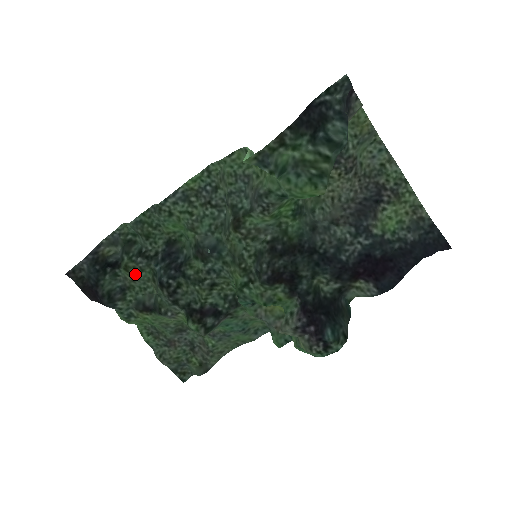
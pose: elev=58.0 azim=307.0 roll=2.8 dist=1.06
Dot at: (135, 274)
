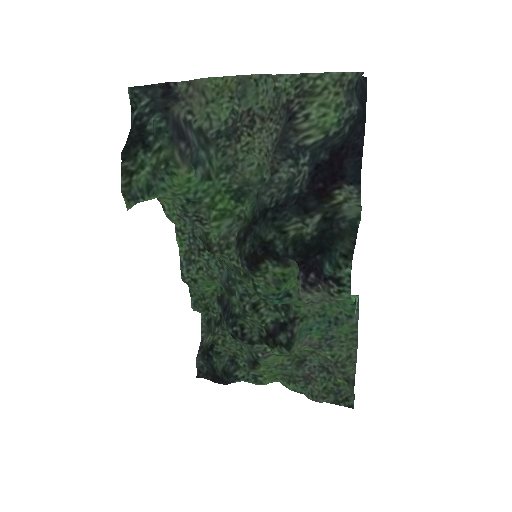
Dot at: (224, 343)
